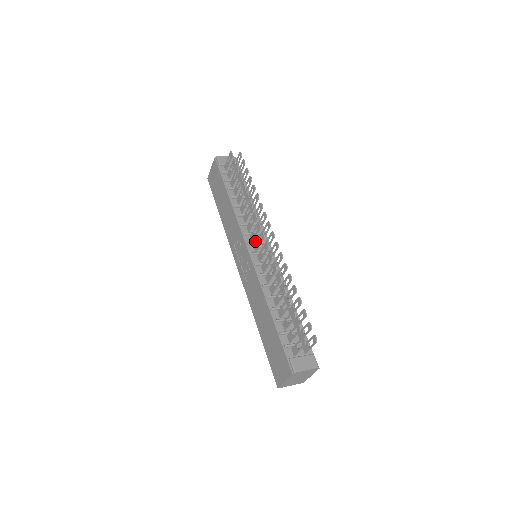
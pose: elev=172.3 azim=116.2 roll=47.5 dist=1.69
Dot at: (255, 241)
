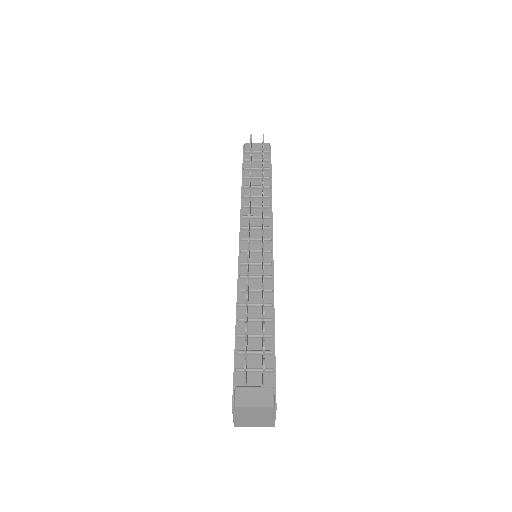
Dot at: (253, 237)
